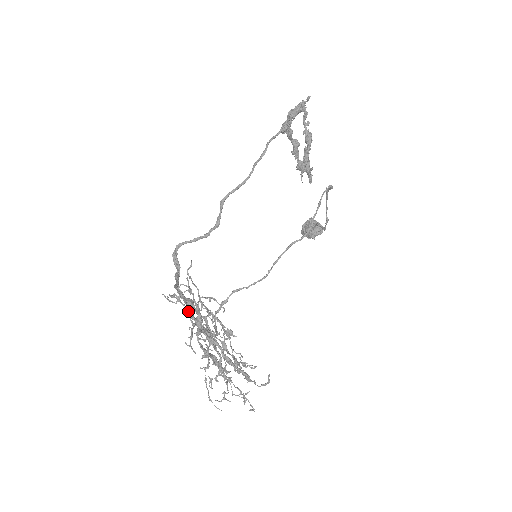
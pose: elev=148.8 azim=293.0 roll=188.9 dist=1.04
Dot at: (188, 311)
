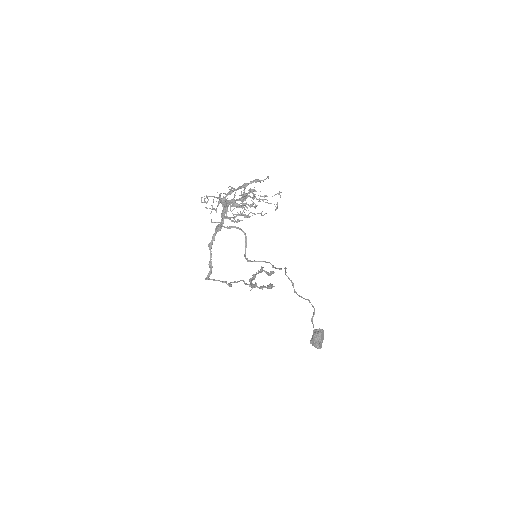
Dot at: (214, 197)
